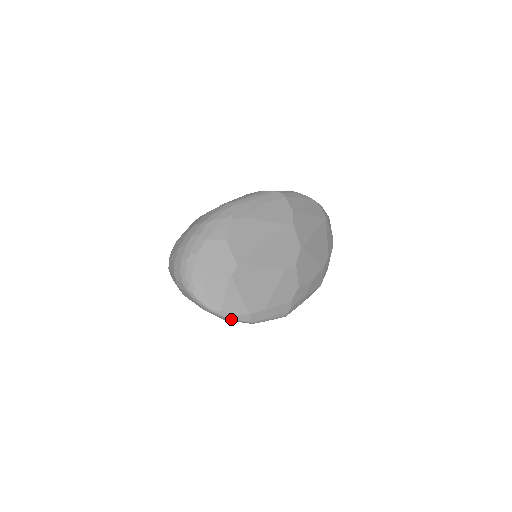
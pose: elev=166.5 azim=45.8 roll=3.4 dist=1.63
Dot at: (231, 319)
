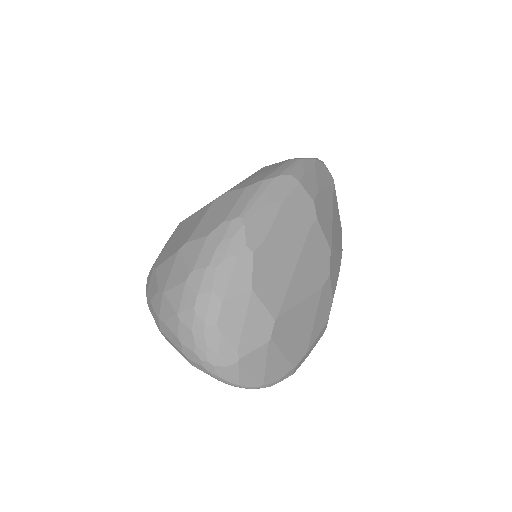
Dot at: (274, 384)
